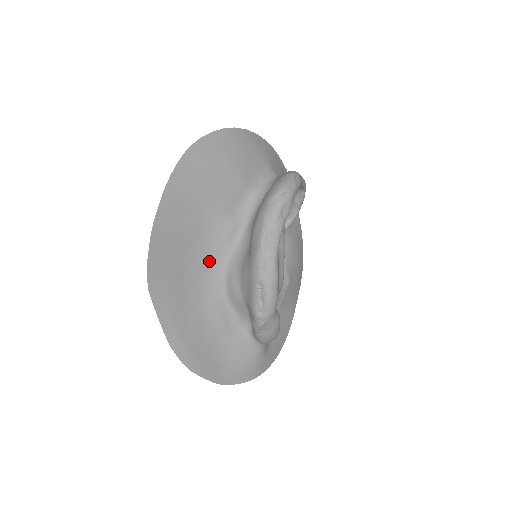
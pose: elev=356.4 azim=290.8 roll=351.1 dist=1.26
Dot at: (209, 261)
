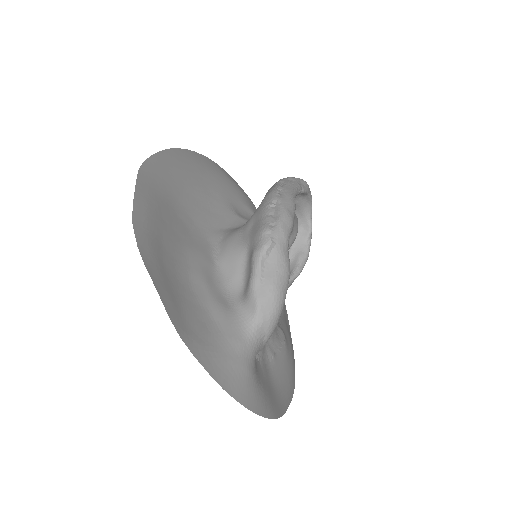
Dot at: (206, 220)
